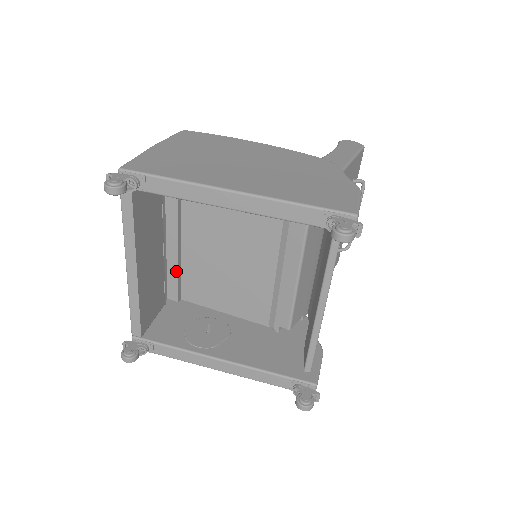
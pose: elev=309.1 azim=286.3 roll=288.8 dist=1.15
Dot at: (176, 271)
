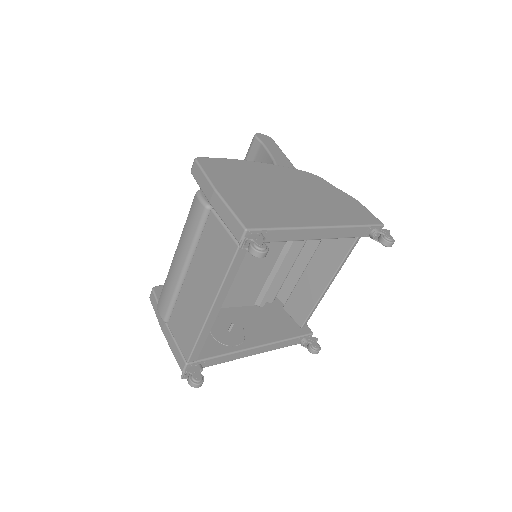
Dot at: occluded
